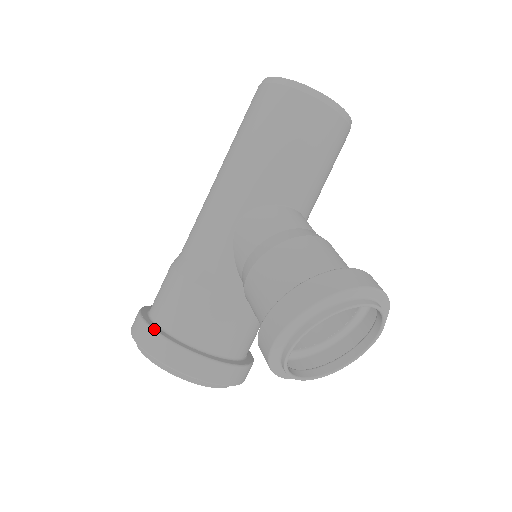
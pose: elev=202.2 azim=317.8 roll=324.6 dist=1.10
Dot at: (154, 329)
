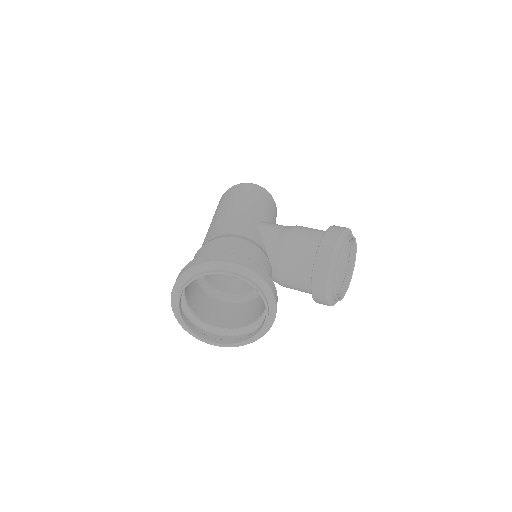
Dot at: (233, 253)
